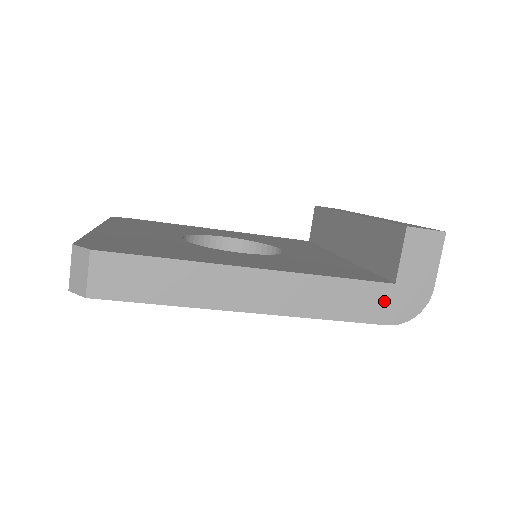
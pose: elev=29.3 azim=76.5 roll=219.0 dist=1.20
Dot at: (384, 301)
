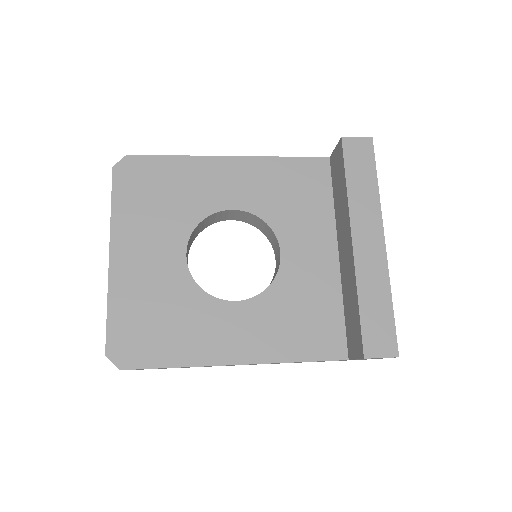
Dot at: occluded
